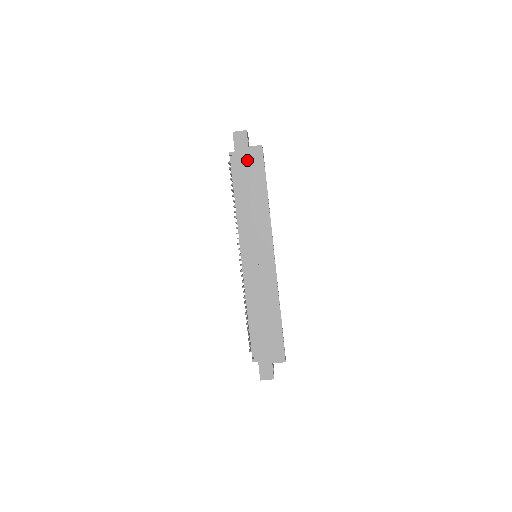
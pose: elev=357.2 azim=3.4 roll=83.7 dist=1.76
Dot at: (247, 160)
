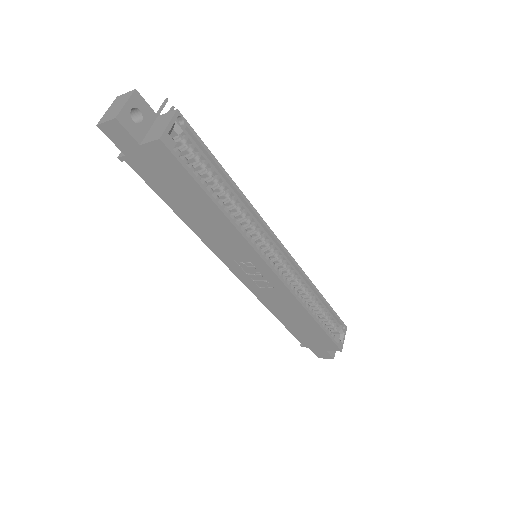
Dot at: (154, 166)
